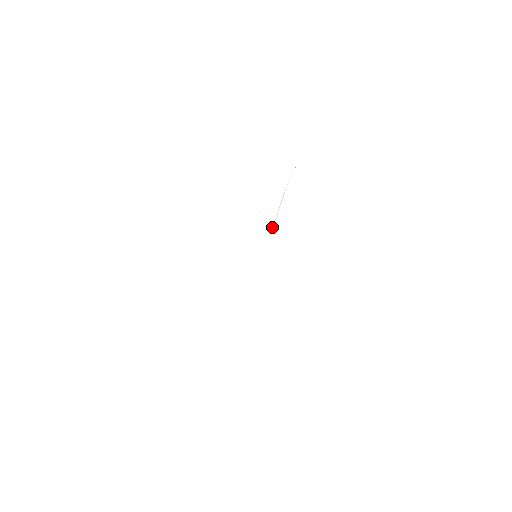
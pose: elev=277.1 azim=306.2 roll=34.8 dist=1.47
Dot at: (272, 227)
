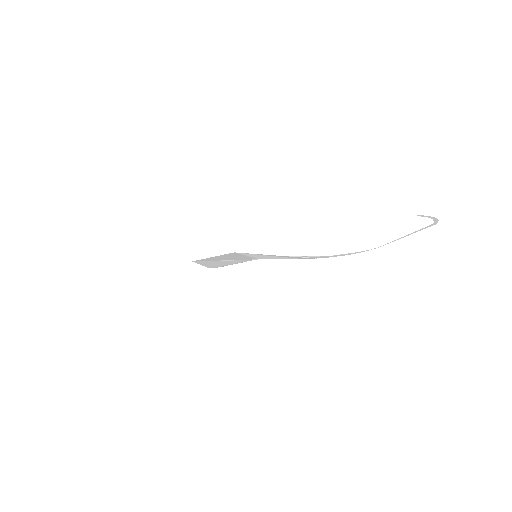
Dot at: occluded
